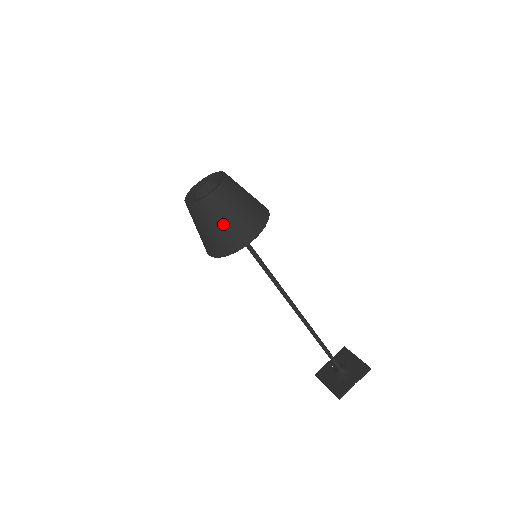
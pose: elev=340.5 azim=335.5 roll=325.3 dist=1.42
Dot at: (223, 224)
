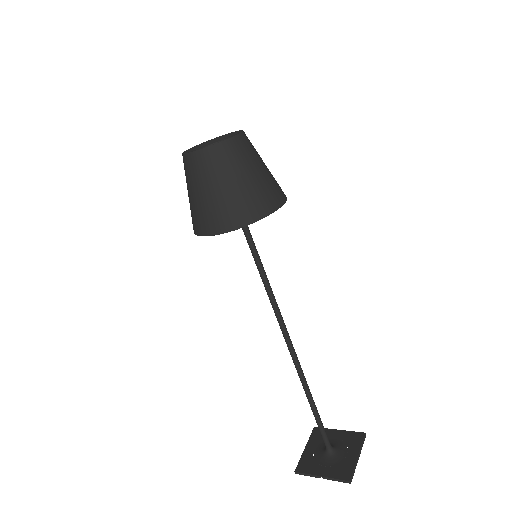
Dot at: (194, 195)
